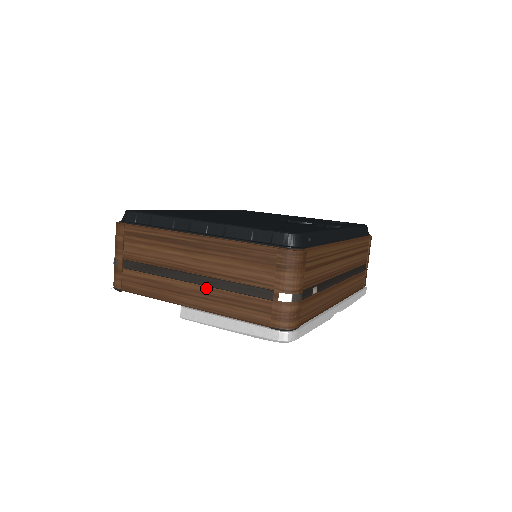
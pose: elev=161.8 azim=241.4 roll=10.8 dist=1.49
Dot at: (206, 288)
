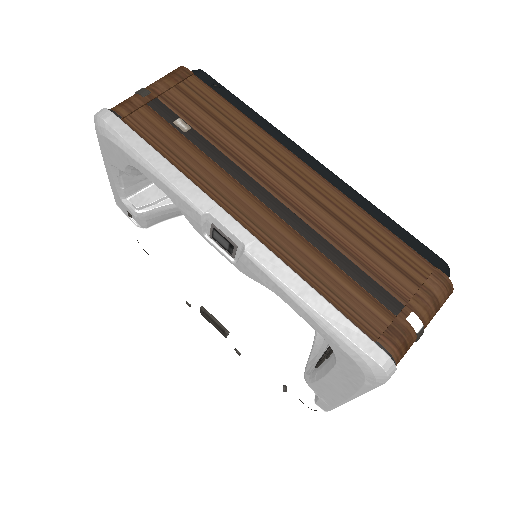
Dot at: occluded
